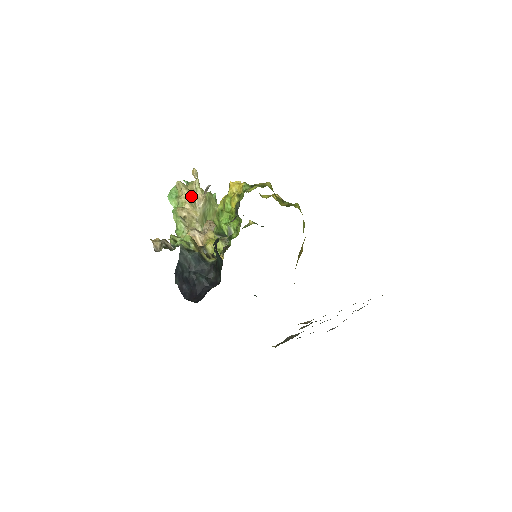
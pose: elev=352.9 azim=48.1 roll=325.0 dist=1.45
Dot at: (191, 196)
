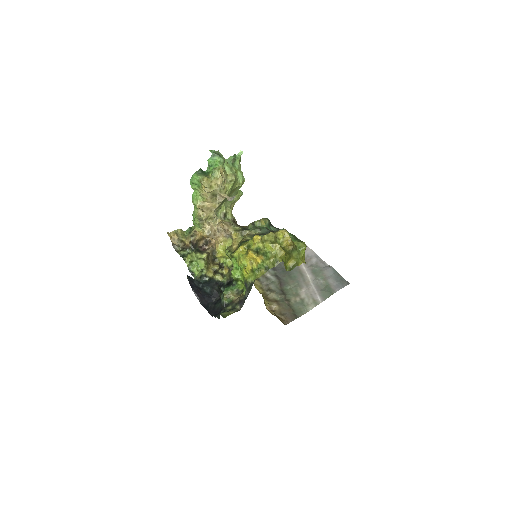
Dot at: (214, 193)
